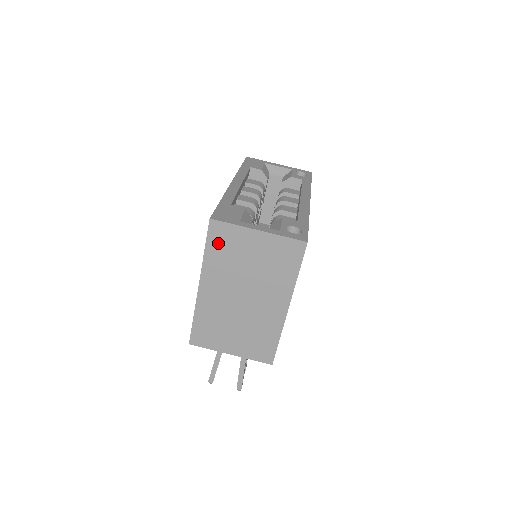
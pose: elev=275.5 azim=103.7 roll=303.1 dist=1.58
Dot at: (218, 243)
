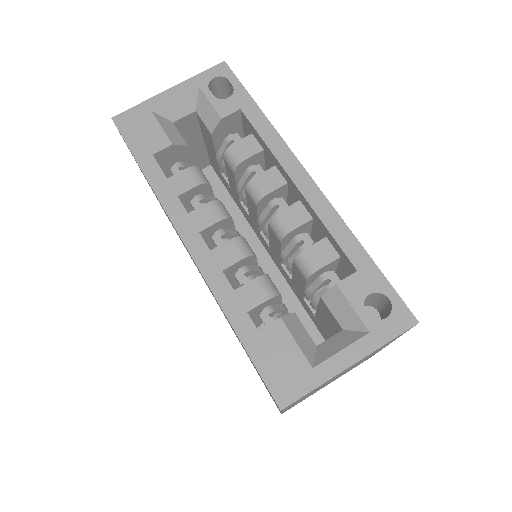
Dot at: occluded
